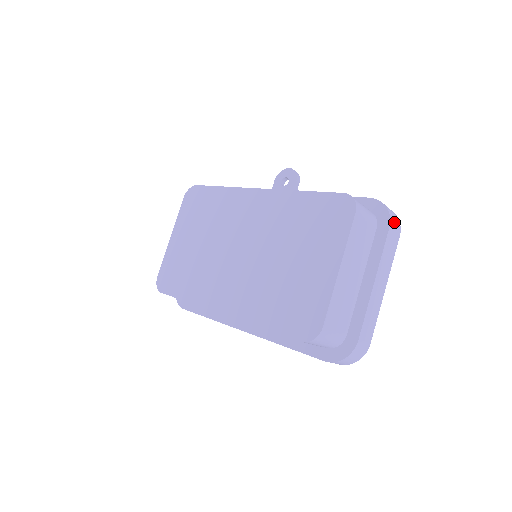
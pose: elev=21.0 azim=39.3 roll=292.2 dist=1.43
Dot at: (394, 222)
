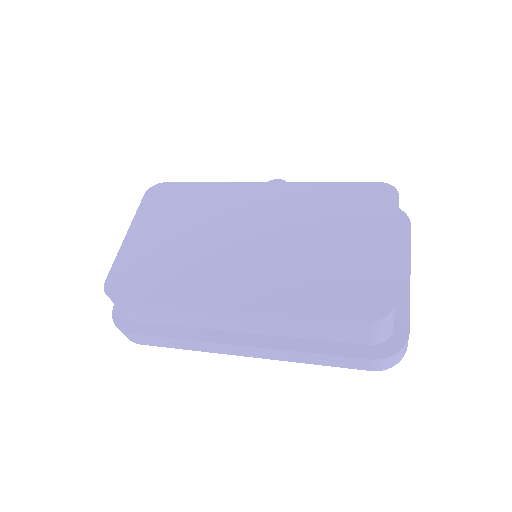
Dot at: occluded
